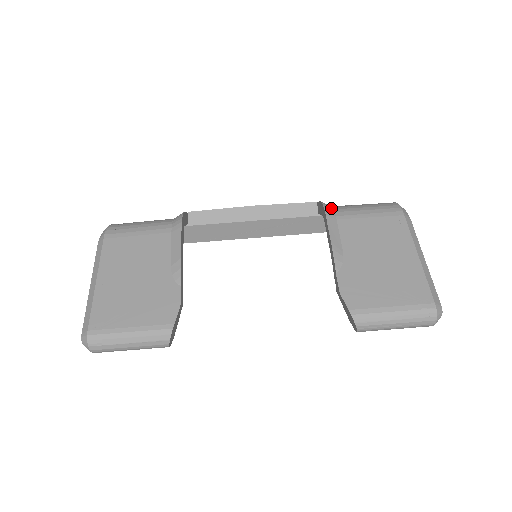
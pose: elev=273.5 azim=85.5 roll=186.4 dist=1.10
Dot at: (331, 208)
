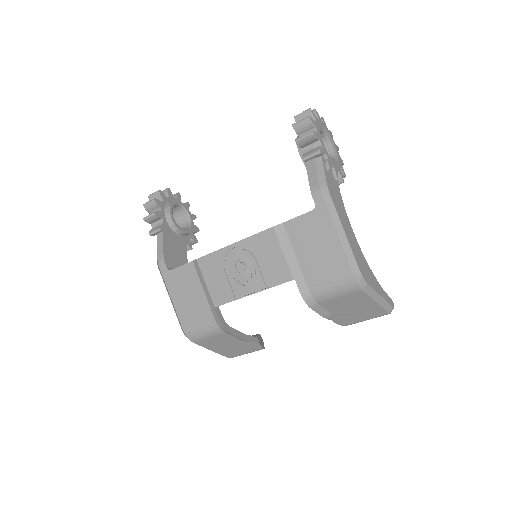
Dot at: (311, 299)
